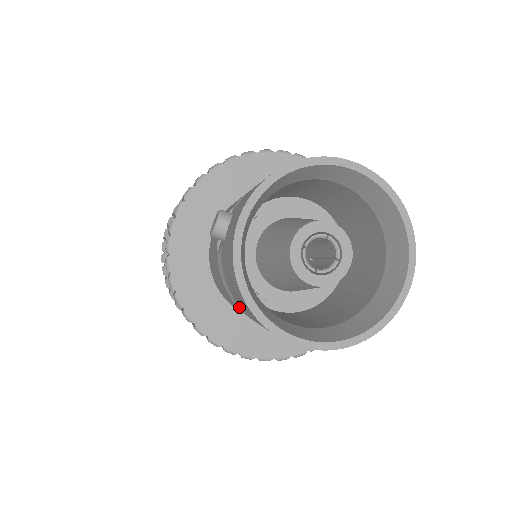
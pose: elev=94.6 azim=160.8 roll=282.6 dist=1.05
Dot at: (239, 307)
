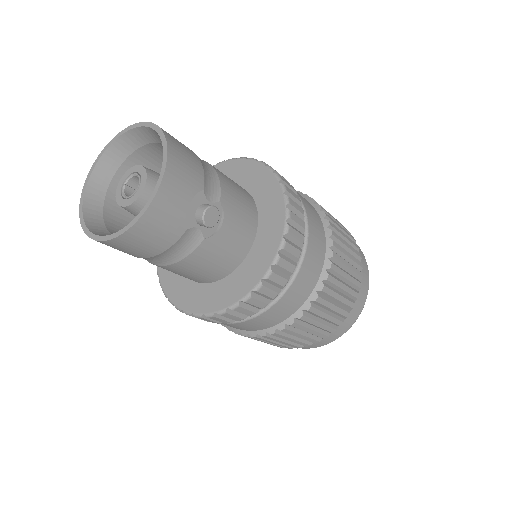
Dot at: occluded
